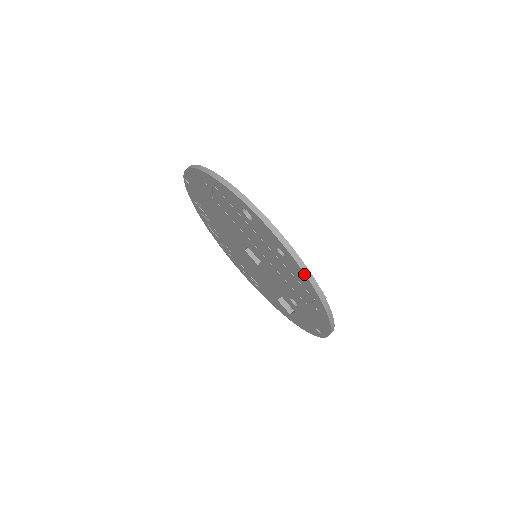
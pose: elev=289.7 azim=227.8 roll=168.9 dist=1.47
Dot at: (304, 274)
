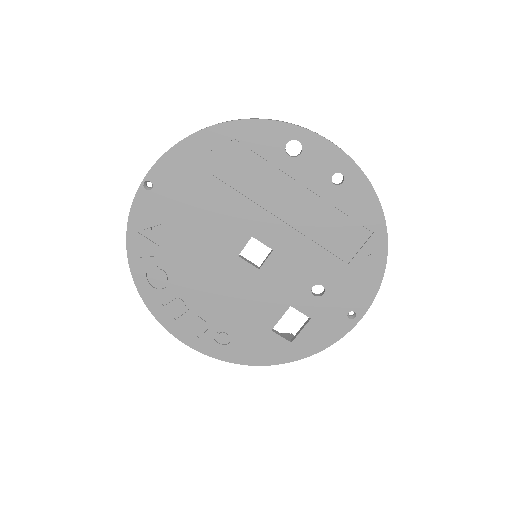
Dot at: (371, 188)
